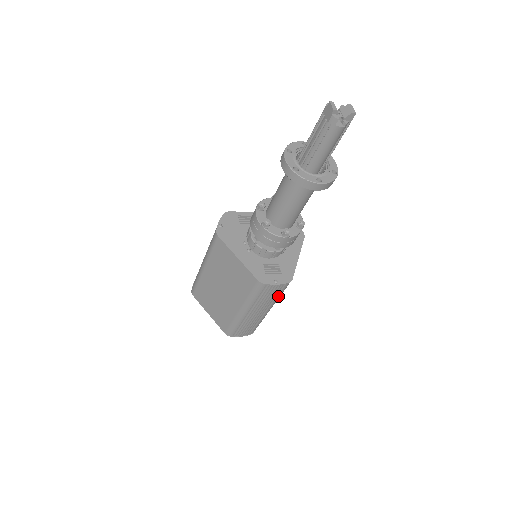
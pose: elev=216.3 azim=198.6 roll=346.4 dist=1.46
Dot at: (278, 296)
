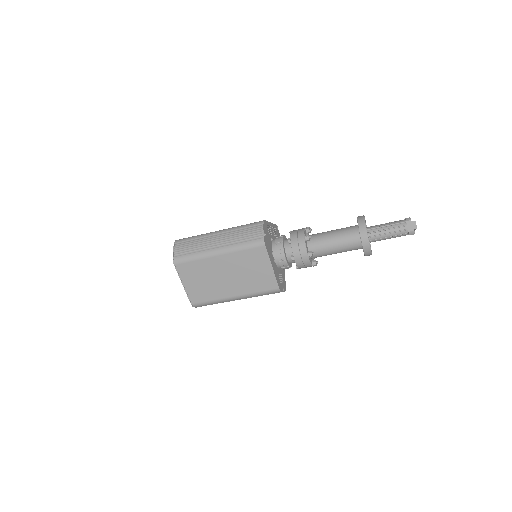
Dot at: occluded
